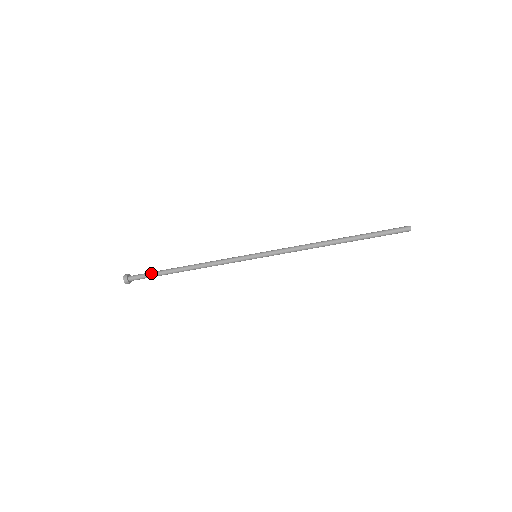
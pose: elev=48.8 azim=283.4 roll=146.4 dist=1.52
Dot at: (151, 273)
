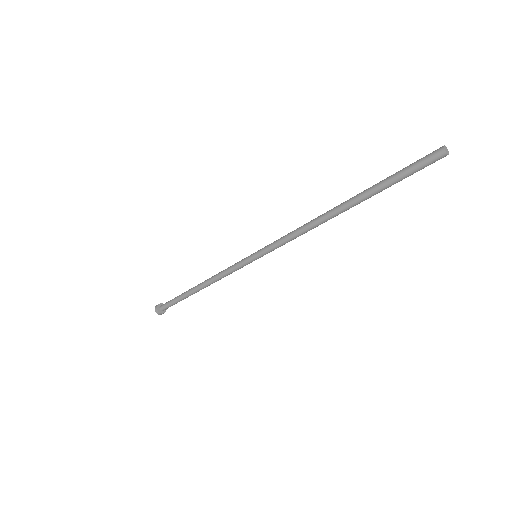
Dot at: (174, 299)
